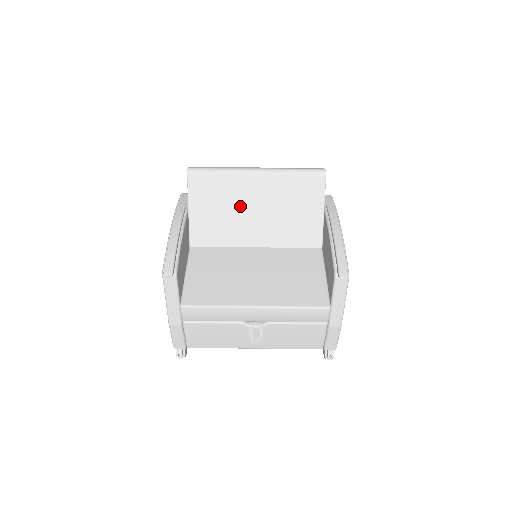
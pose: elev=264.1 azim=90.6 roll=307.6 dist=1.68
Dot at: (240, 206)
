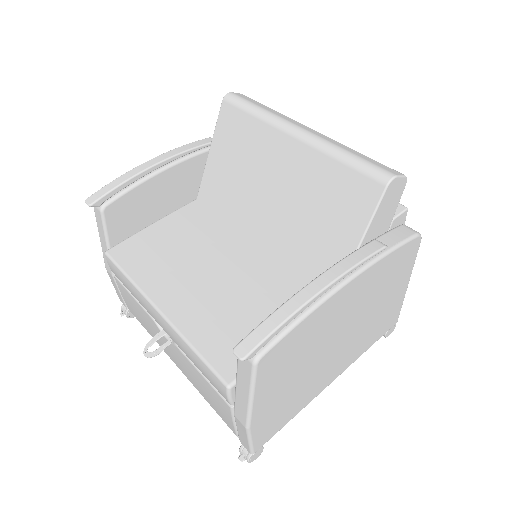
Dot at: (259, 174)
